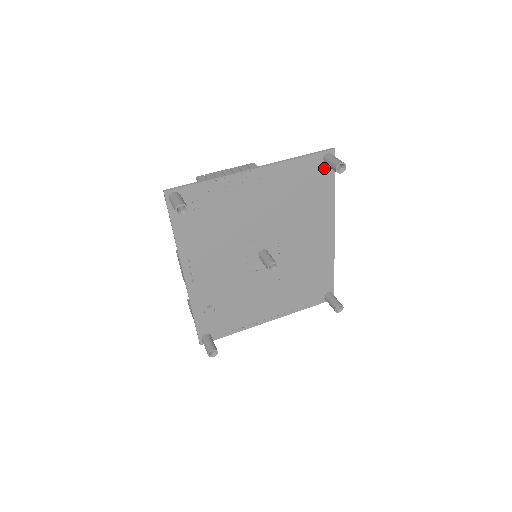
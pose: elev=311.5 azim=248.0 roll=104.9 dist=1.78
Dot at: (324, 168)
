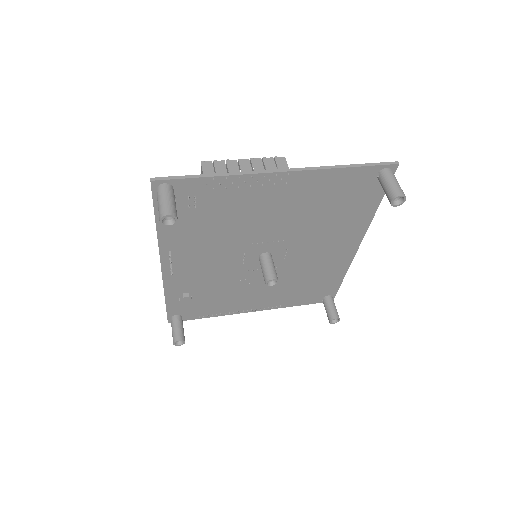
Dot at: (375, 183)
